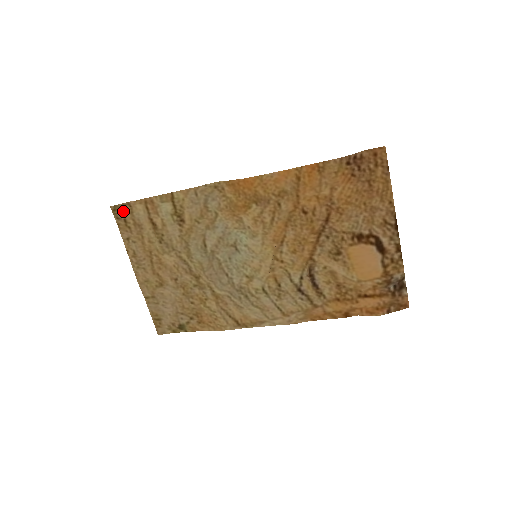
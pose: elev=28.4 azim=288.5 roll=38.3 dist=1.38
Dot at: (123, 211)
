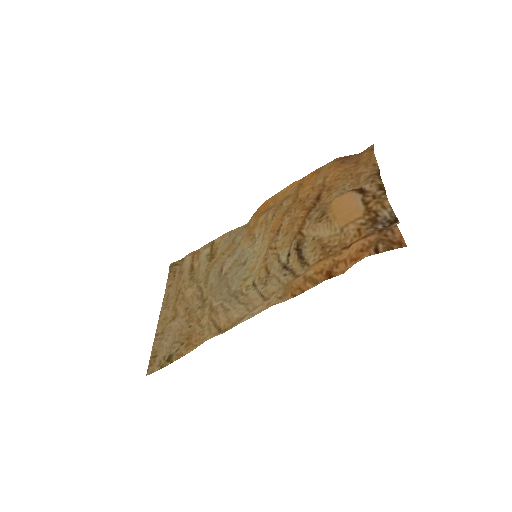
Dot at: (177, 266)
